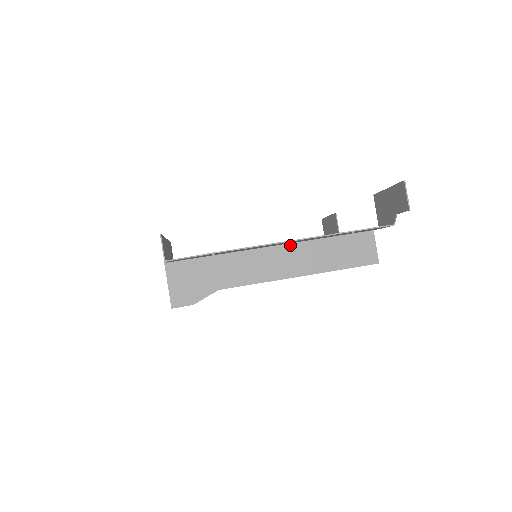
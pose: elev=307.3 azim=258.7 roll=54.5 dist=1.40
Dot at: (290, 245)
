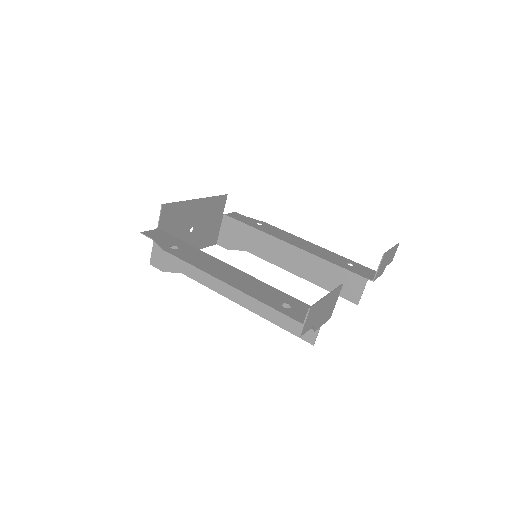
Dot at: occluded
